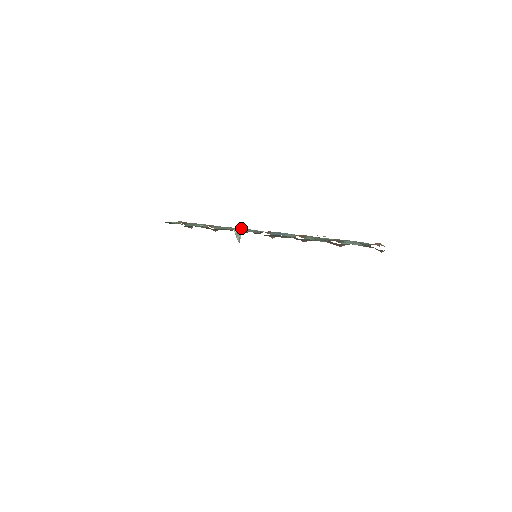
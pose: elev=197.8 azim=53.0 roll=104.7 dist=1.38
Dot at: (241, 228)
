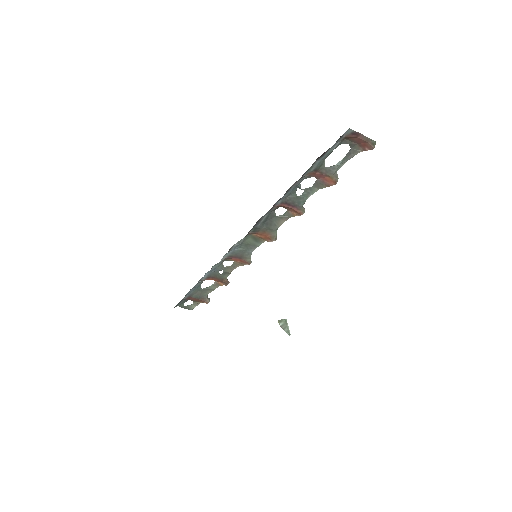
Dot at: occluded
